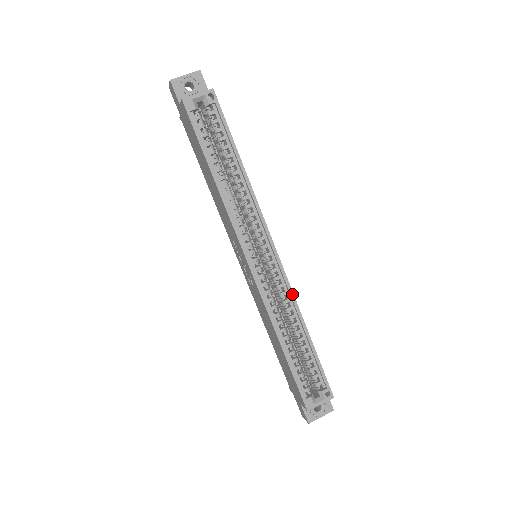
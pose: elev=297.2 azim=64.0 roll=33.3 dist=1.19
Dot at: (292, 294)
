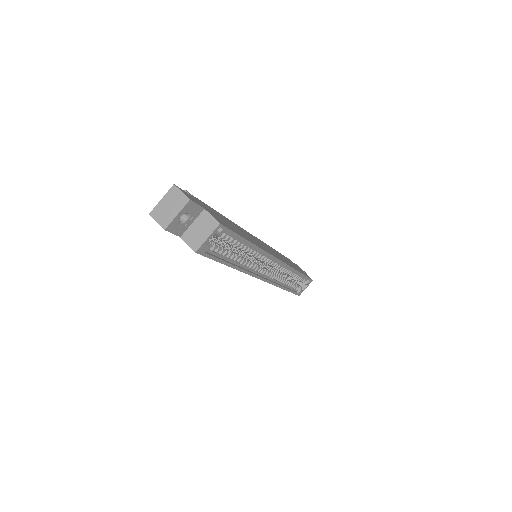
Dot at: (290, 268)
